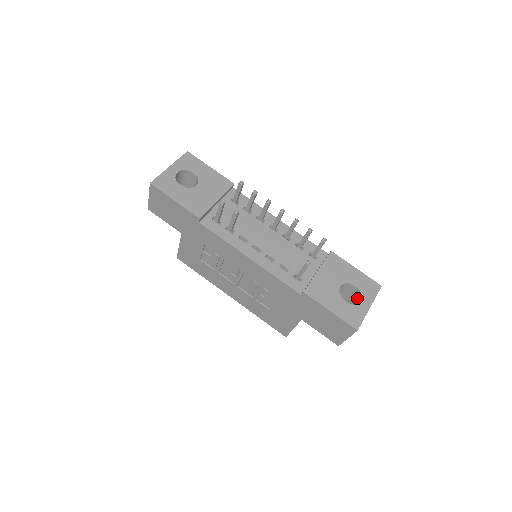
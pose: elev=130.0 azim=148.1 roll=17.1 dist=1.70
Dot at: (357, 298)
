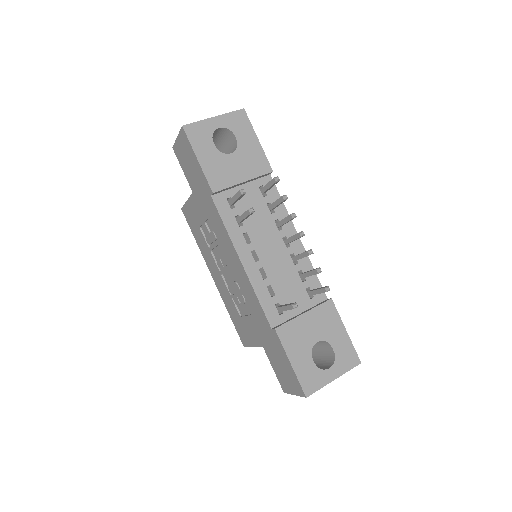
Dot at: (329, 361)
